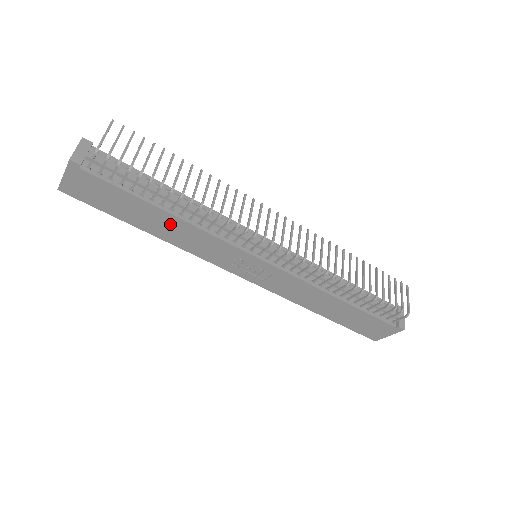
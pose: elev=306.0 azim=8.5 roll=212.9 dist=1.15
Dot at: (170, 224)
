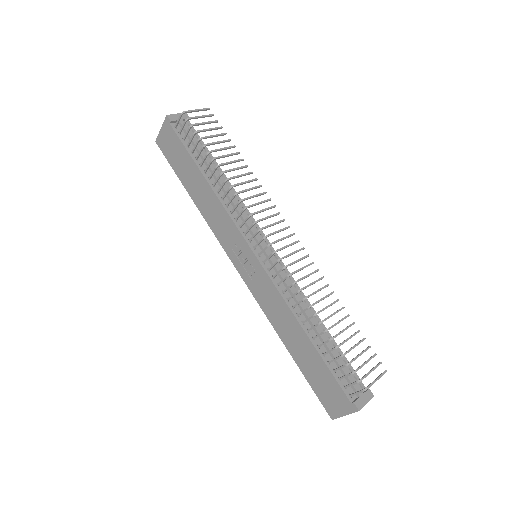
Dot at: (204, 191)
